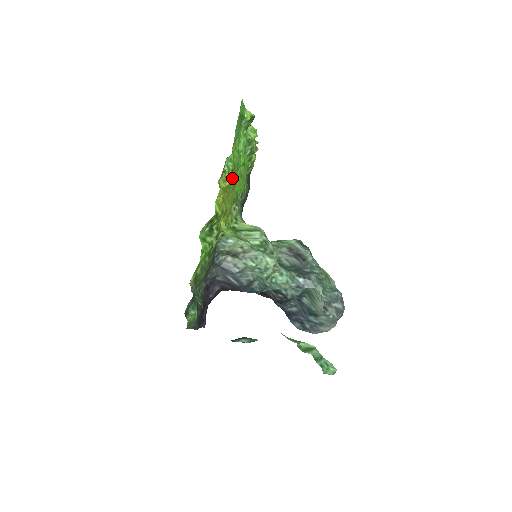
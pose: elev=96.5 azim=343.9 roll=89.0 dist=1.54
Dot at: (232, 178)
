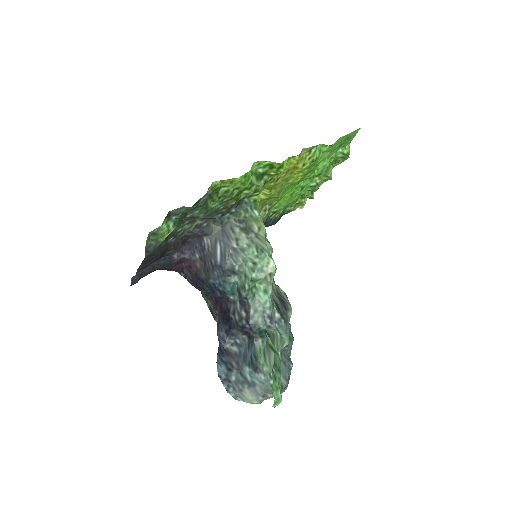
Dot at: (305, 168)
